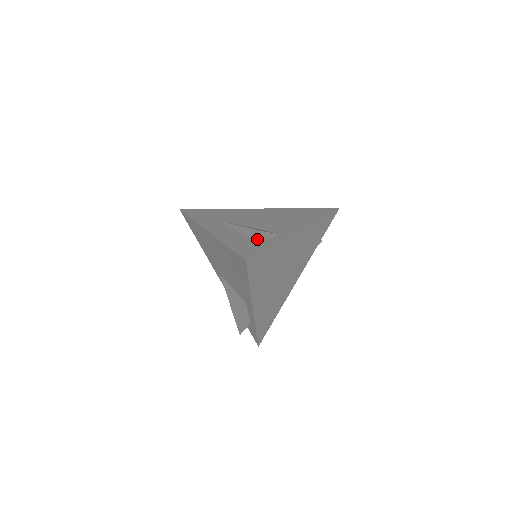
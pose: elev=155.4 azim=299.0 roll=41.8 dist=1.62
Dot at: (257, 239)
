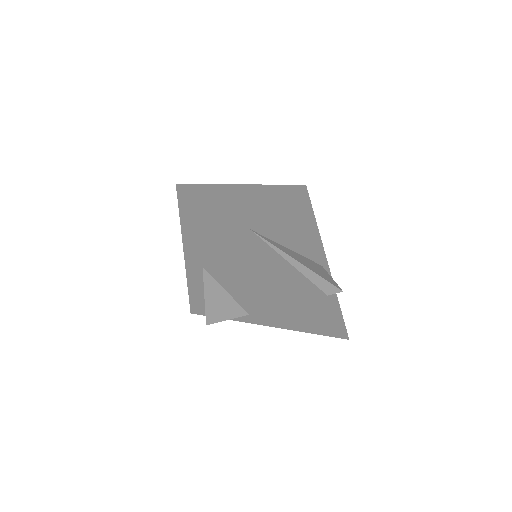
Dot at: (329, 292)
